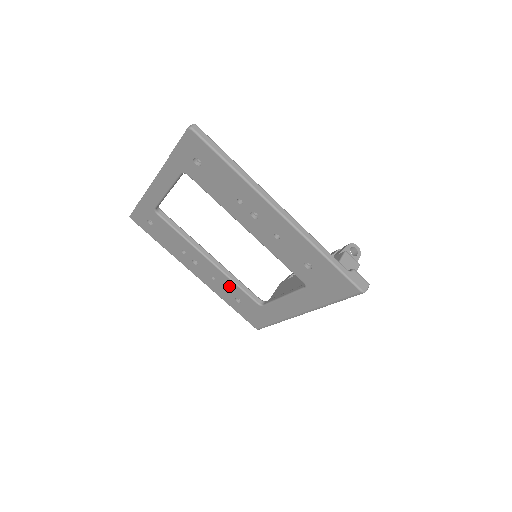
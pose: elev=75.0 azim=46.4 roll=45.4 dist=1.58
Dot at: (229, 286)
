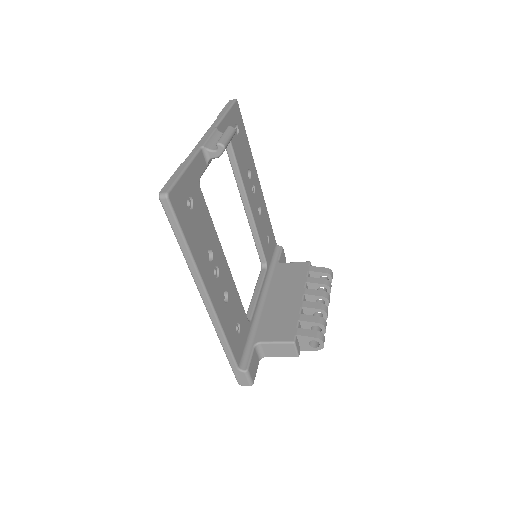
Dot at: occluded
